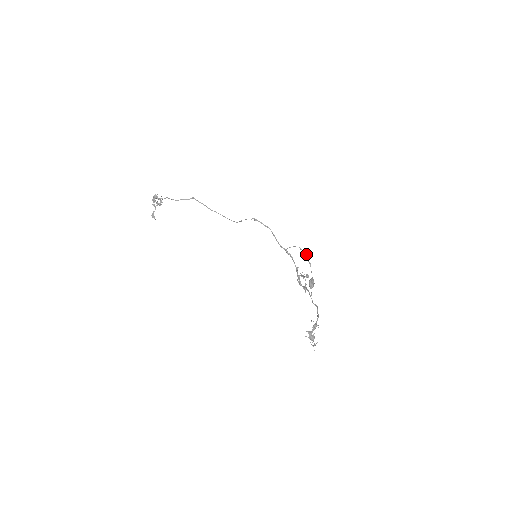
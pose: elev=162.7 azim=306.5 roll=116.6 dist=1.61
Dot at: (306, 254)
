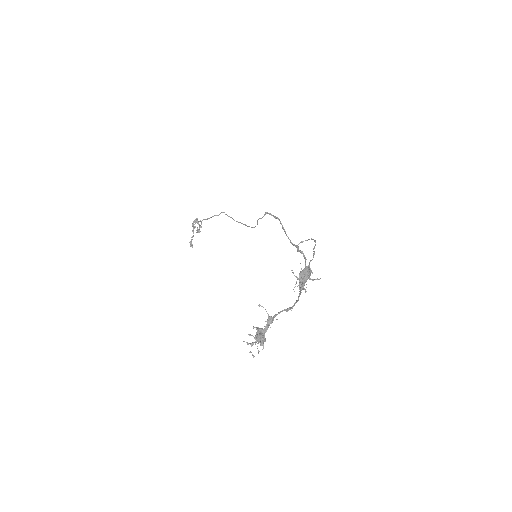
Dot at: occluded
